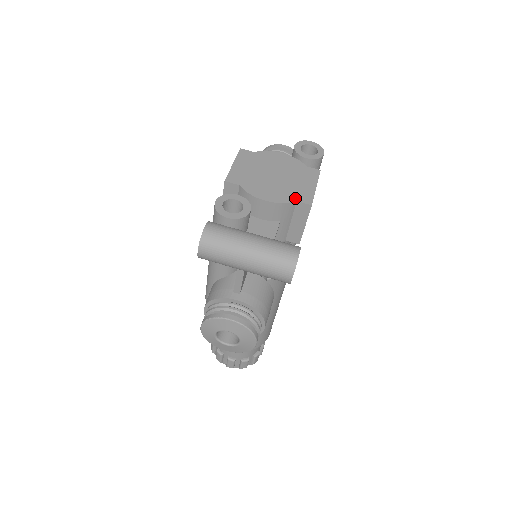
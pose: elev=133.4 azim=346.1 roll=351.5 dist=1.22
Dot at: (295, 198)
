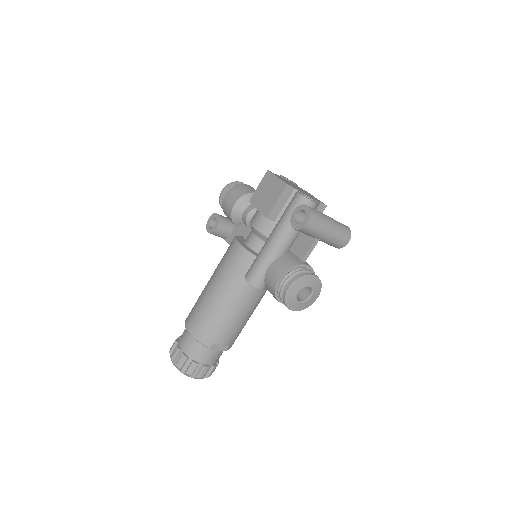
Dot at: occluded
